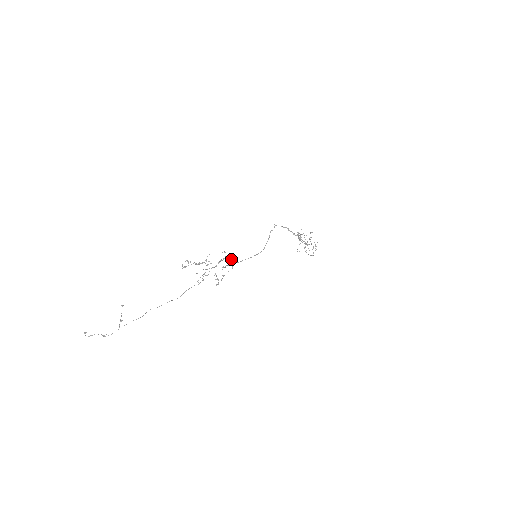
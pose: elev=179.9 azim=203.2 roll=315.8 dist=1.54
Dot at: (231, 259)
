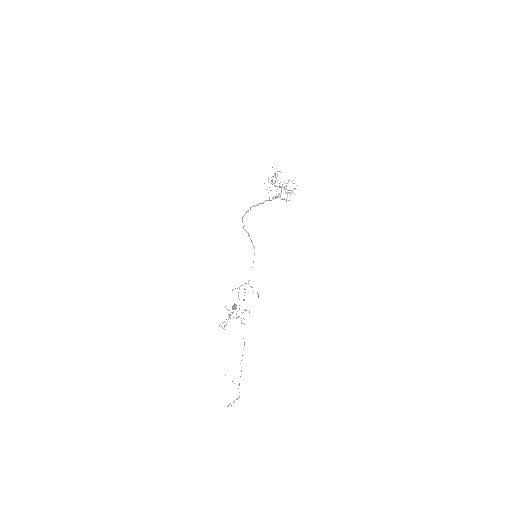
Dot at: (236, 308)
